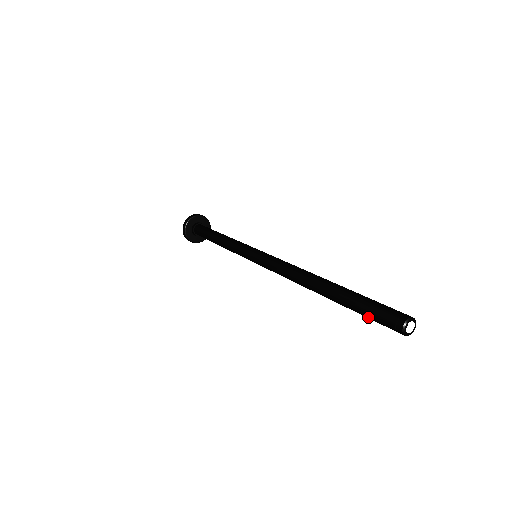
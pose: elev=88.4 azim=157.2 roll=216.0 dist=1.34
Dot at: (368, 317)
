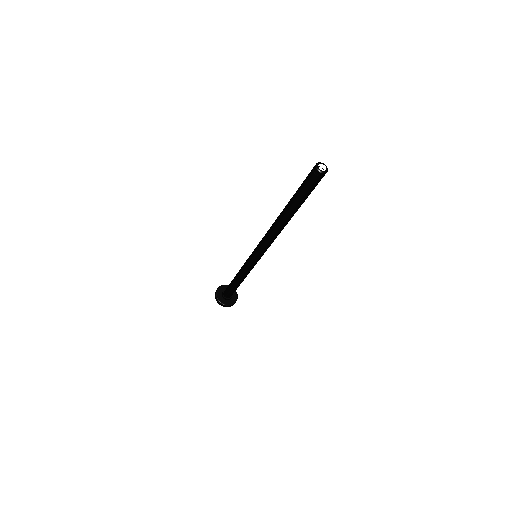
Dot at: (304, 189)
